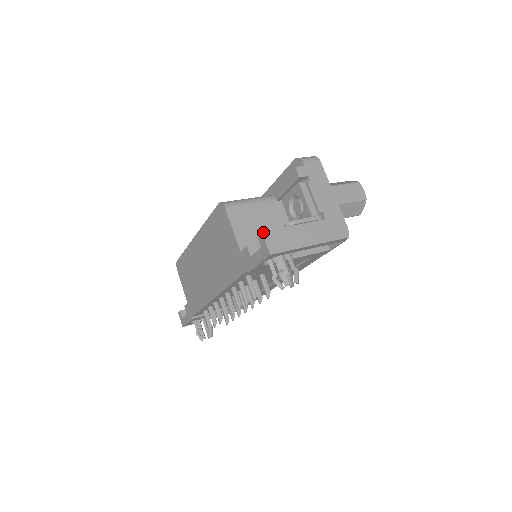
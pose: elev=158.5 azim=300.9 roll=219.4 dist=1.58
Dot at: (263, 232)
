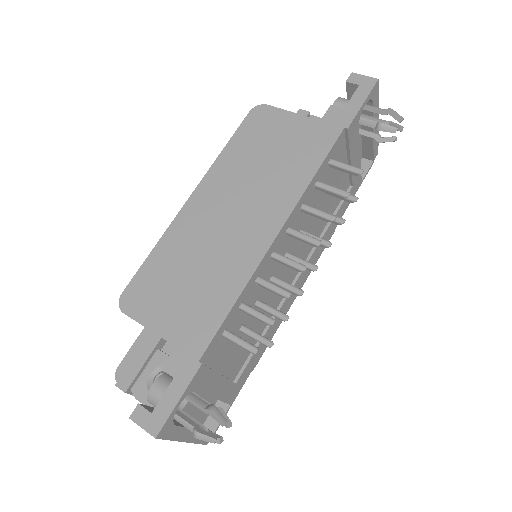
Dot at: (353, 74)
